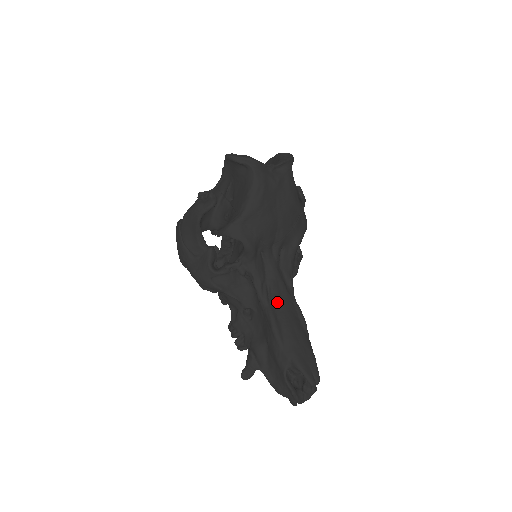
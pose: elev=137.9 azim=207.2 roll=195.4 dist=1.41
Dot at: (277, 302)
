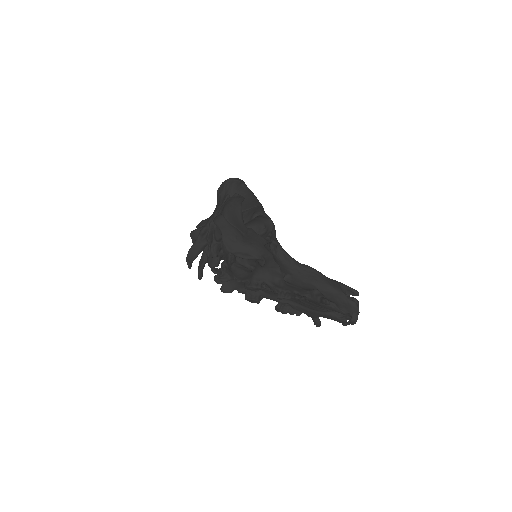
Dot at: occluded
